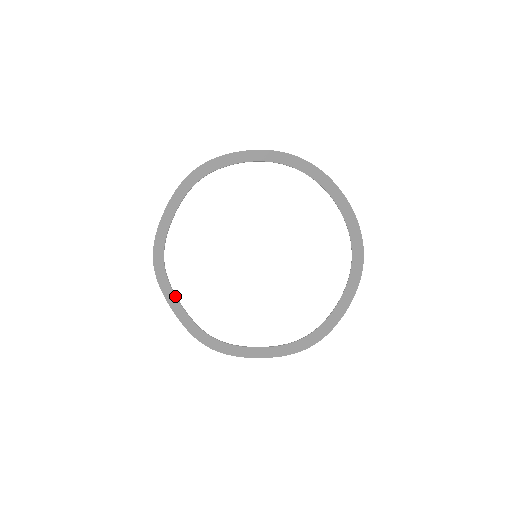
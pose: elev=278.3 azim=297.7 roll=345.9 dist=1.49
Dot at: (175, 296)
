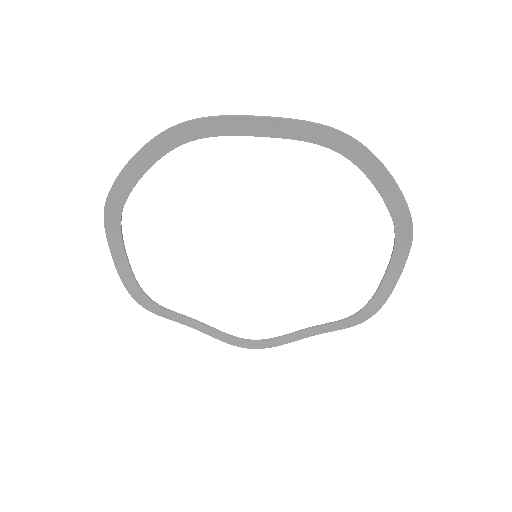
Dot at: (185, 317)
